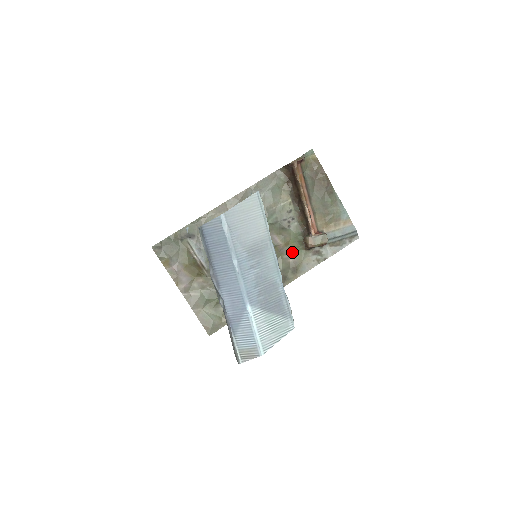
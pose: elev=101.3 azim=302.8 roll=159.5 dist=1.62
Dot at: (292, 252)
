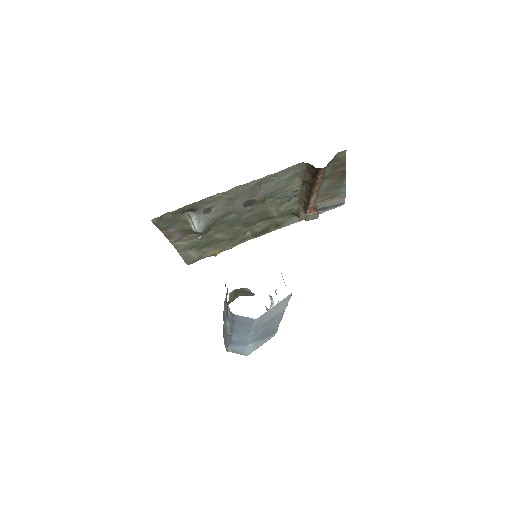
Dot at: (282, 216)
